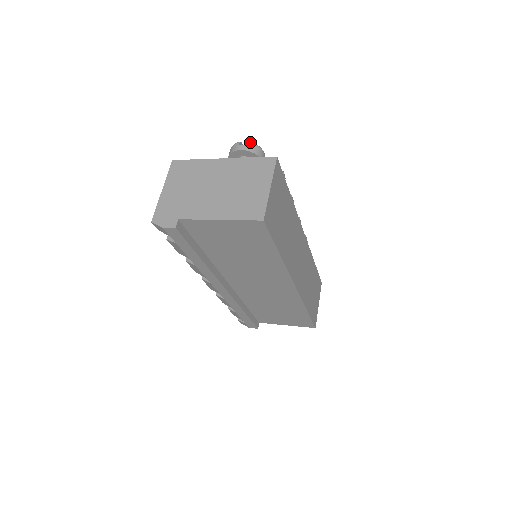
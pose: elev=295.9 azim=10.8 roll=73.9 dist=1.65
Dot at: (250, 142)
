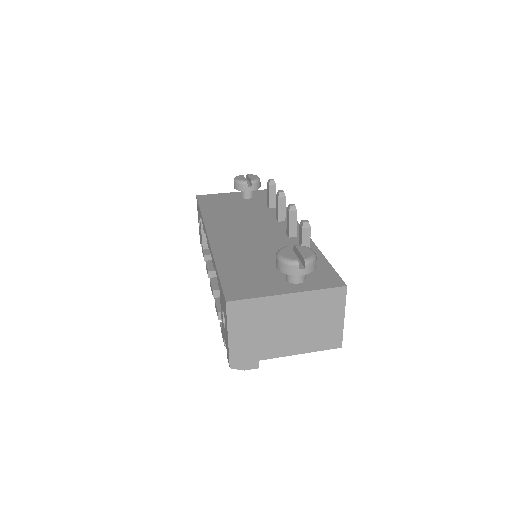
Dot at: (310, 262)
